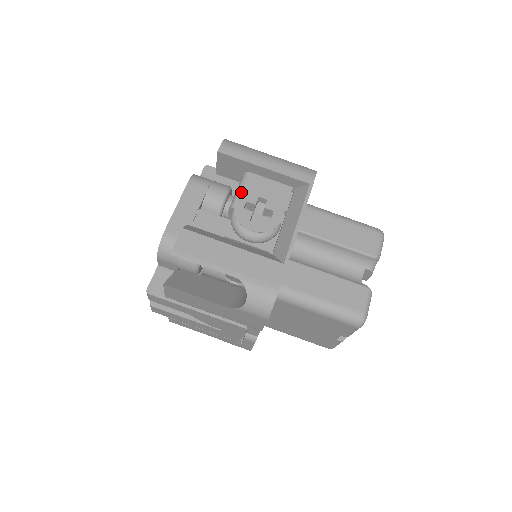
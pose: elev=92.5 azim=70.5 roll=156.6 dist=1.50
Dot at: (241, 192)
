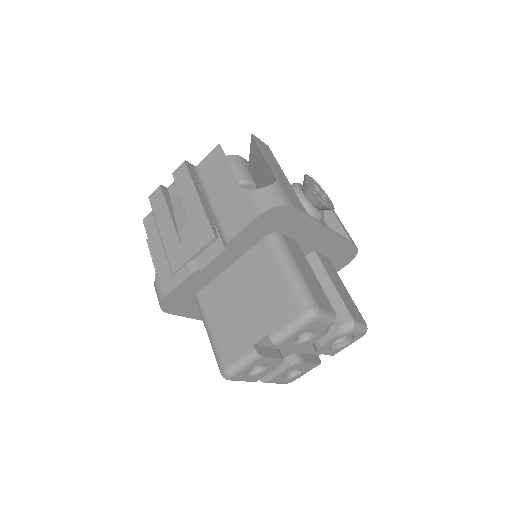
Dot at: occluded
